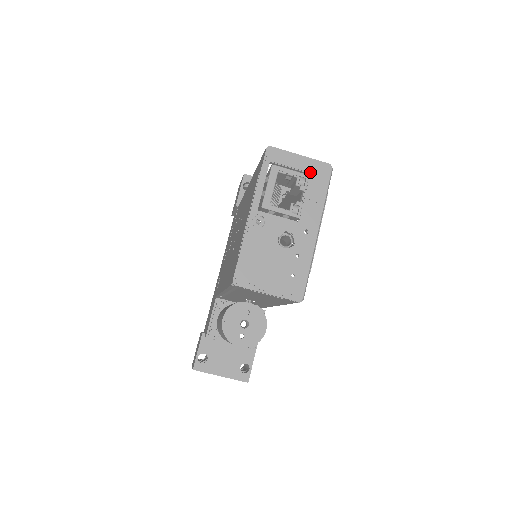
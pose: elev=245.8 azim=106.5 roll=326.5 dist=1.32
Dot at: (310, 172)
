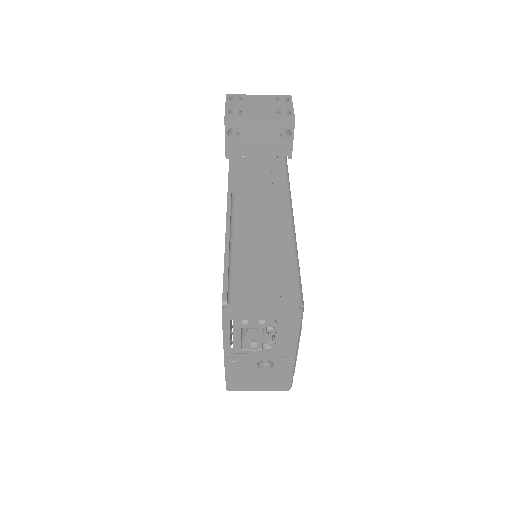
Dot at: (277, 320)
